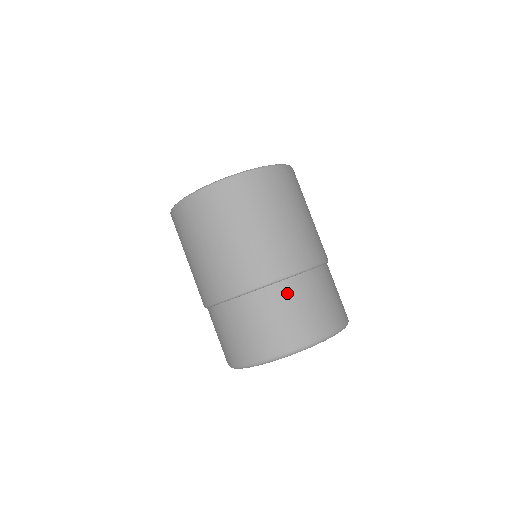
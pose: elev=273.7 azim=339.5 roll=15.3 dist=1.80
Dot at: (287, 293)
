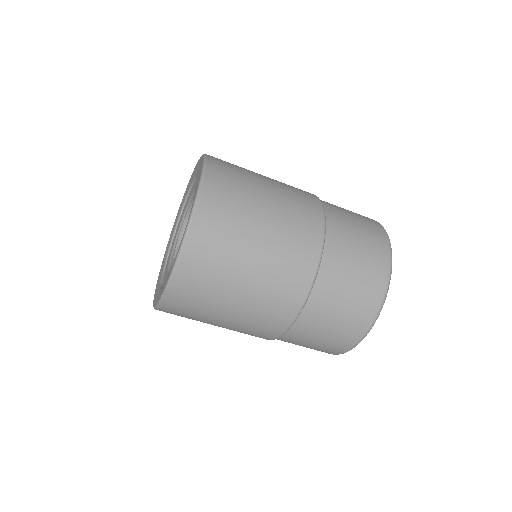
Dot at: (337, 253)
